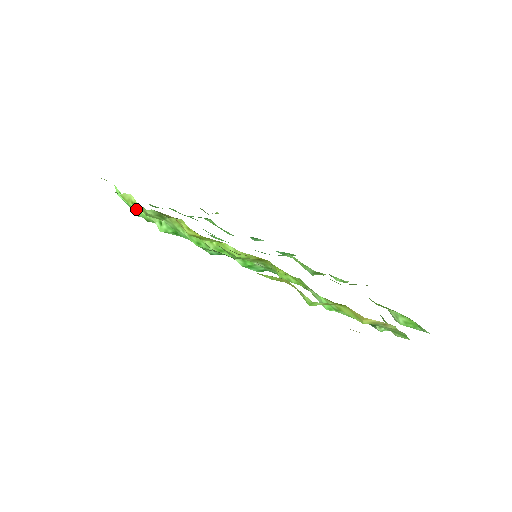
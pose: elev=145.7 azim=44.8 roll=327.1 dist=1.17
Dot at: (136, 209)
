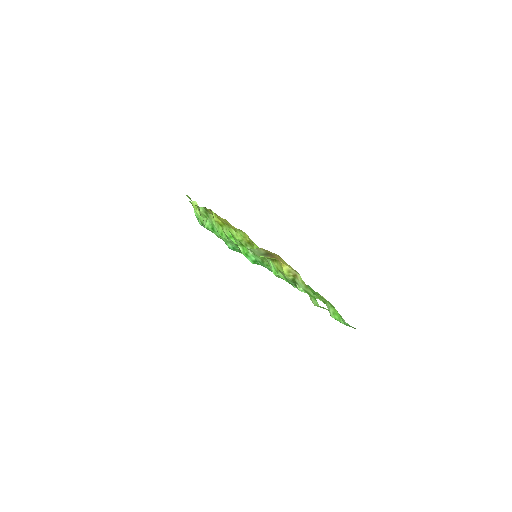
Dot at: (197, 213)
